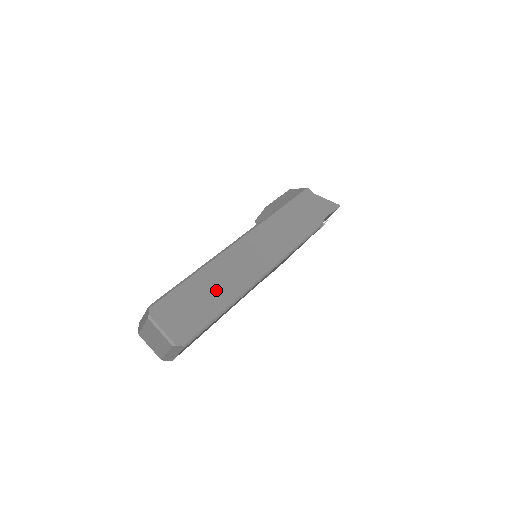
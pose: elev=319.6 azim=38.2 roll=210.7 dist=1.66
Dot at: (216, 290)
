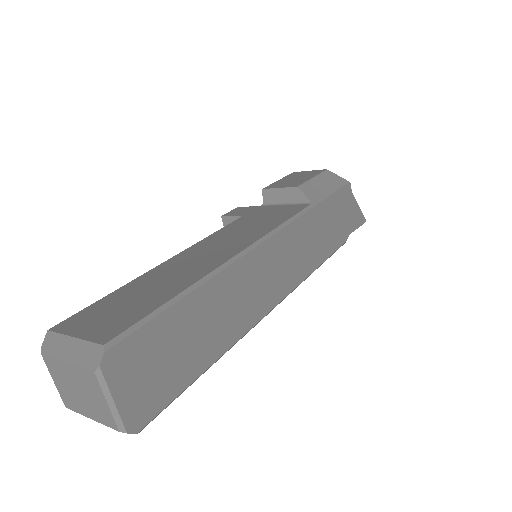
Dot at: (212, 327)
